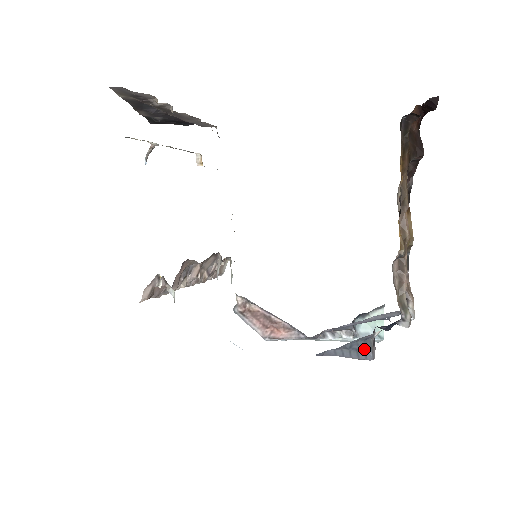
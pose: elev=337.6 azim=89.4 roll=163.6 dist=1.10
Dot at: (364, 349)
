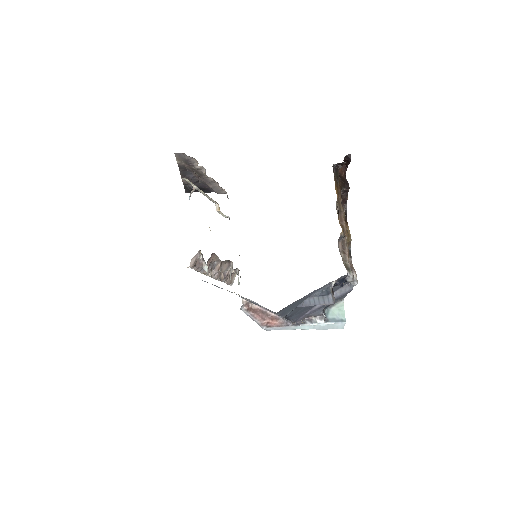
Dot at: (327, 294)
